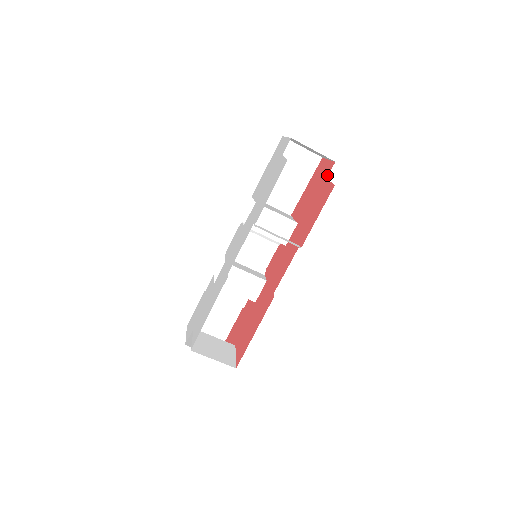
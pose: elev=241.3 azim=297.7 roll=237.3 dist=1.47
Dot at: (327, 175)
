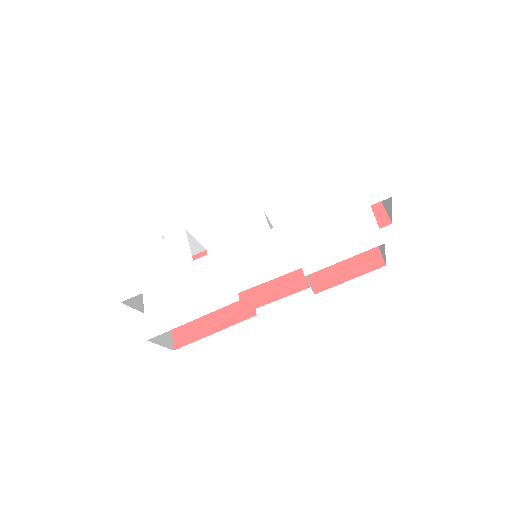
Dot at: occluded
